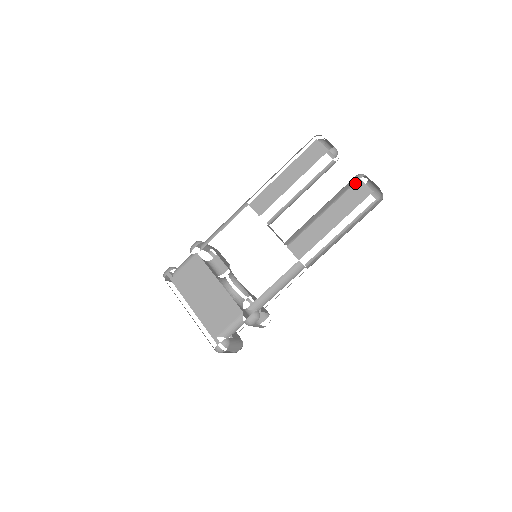
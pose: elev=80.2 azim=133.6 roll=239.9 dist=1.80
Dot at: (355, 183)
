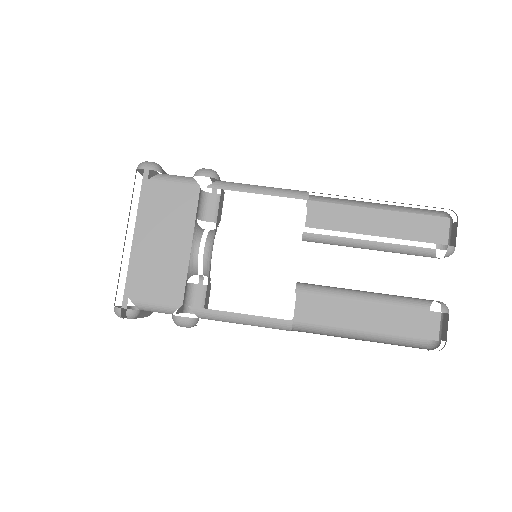
Dot at: (432, 311)
